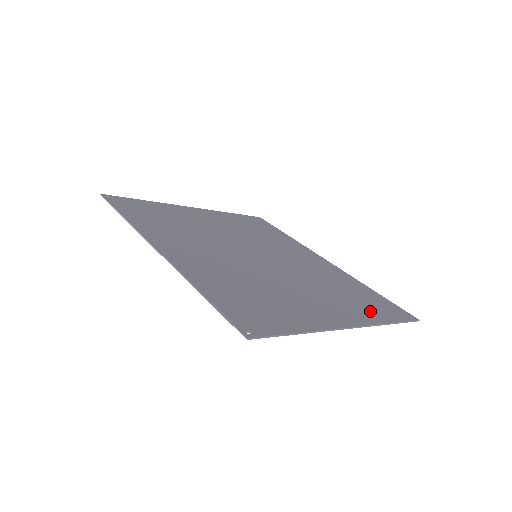
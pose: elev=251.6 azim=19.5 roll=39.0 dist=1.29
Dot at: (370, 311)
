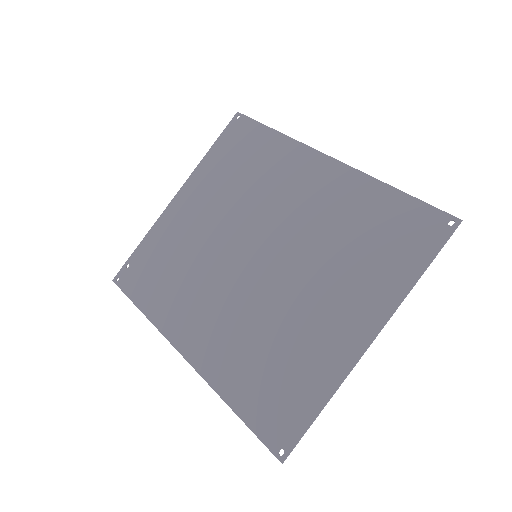
Dot at: (392, 270)
